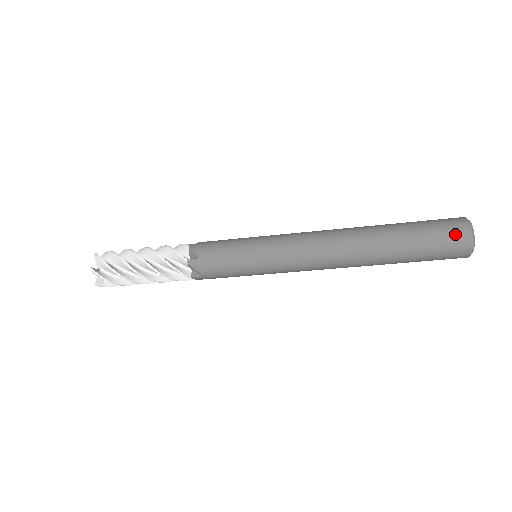
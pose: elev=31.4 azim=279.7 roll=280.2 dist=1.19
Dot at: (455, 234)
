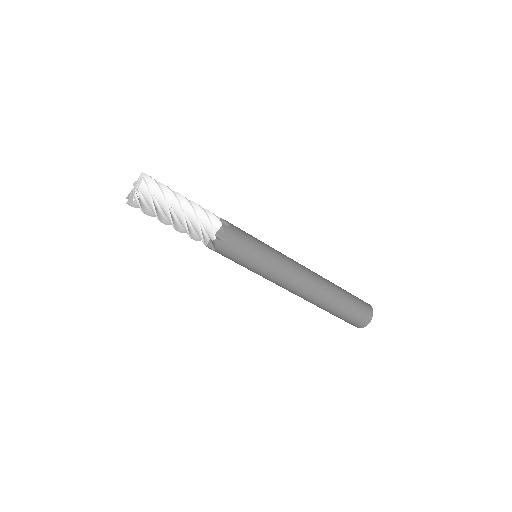
Dot at: (363, 318)
